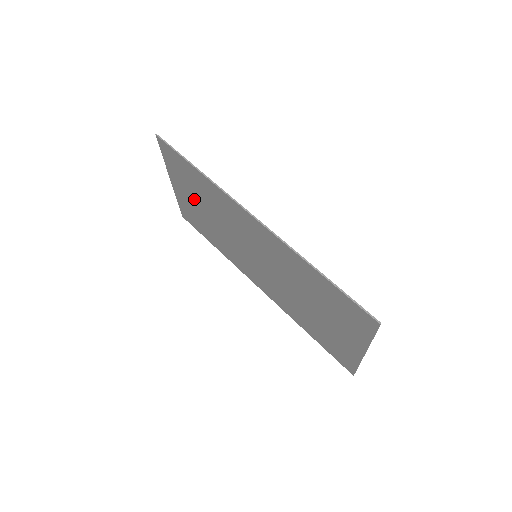
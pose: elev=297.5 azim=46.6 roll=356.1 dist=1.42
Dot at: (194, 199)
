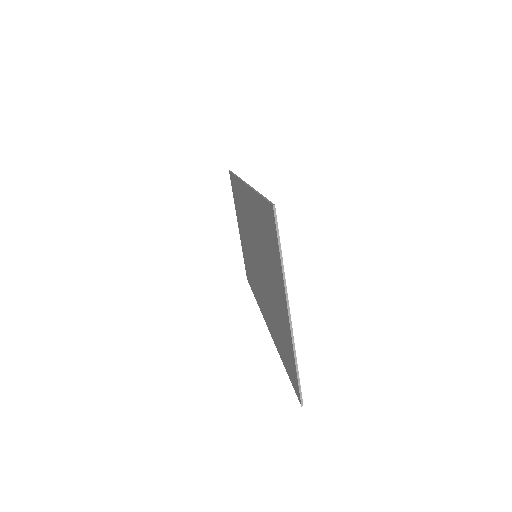
Dot at: occluded
